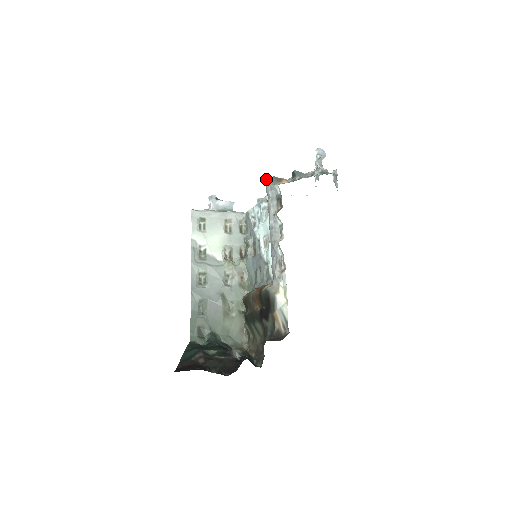
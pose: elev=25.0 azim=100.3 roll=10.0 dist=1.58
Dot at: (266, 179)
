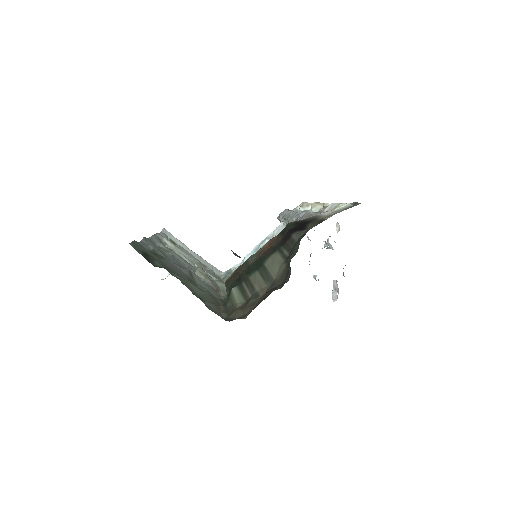
Dot at: occluded
